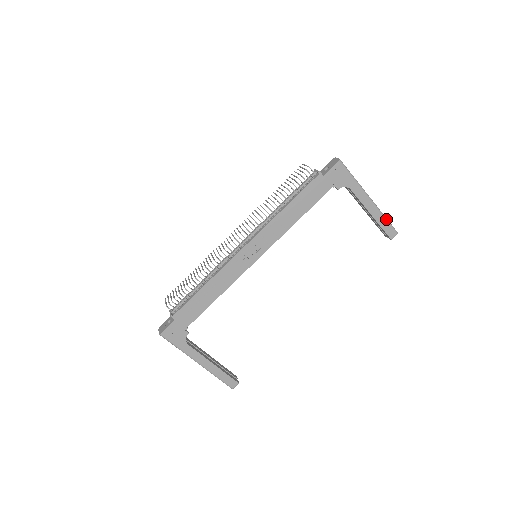
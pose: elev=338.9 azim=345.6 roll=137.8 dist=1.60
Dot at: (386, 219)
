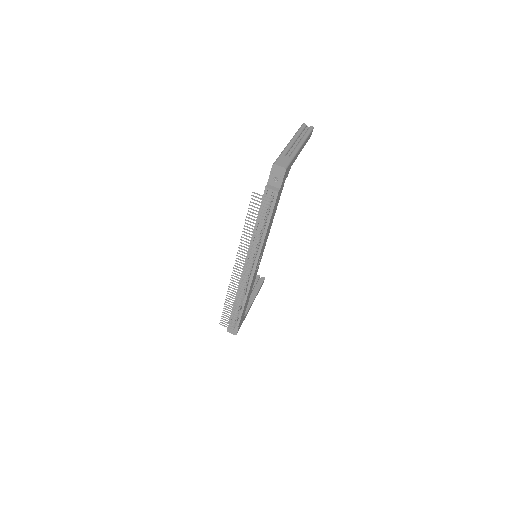
Dot at: (308, 136)
